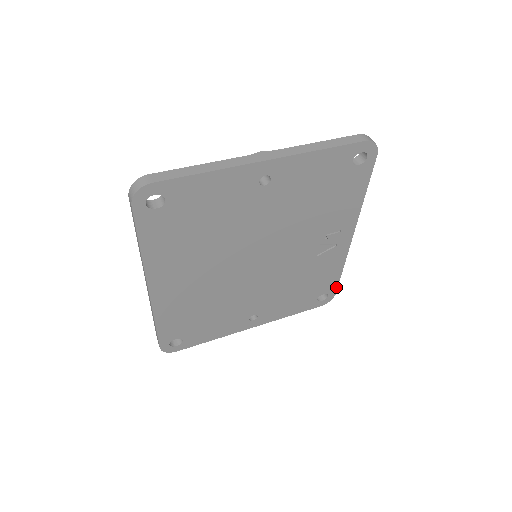
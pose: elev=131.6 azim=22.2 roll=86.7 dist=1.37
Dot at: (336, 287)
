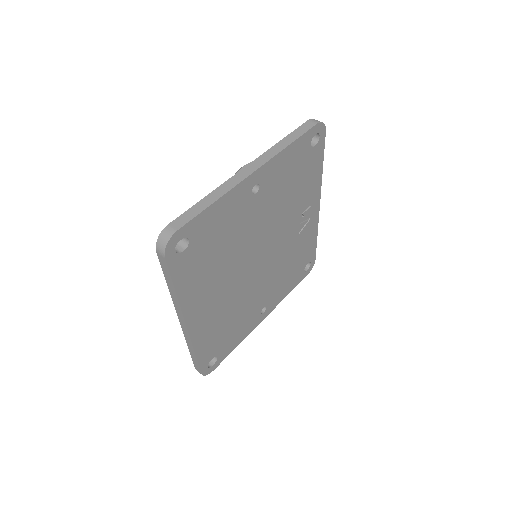
Dot at: (315, 253)
